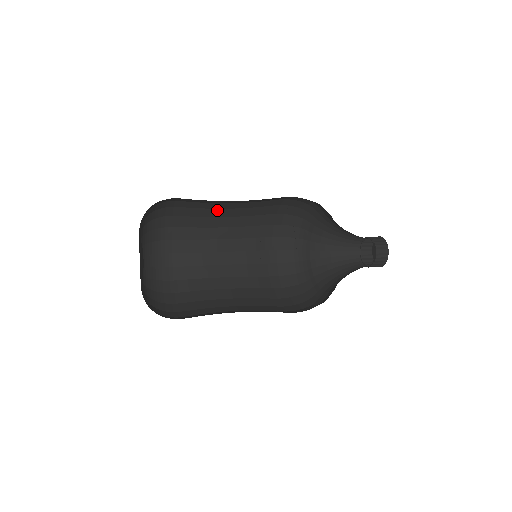
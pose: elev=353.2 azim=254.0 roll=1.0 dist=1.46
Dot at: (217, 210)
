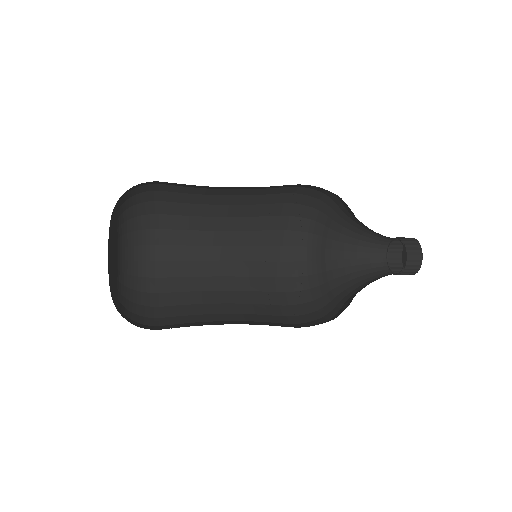
Dot at: (208, 249)
